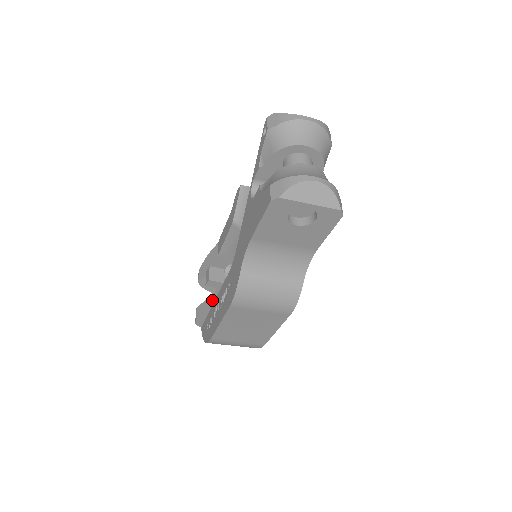
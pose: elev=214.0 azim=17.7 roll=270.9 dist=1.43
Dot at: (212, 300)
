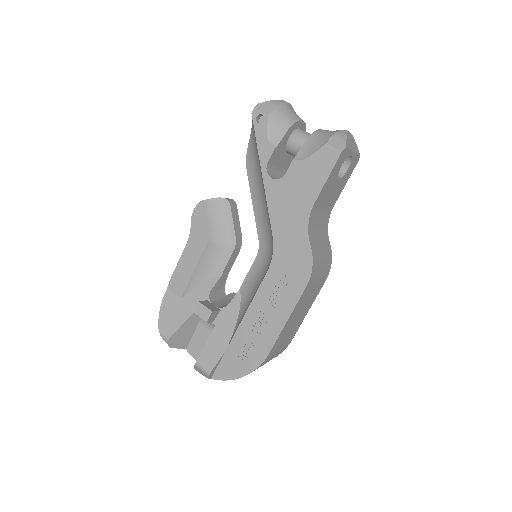
Dot at: (218, 335)
